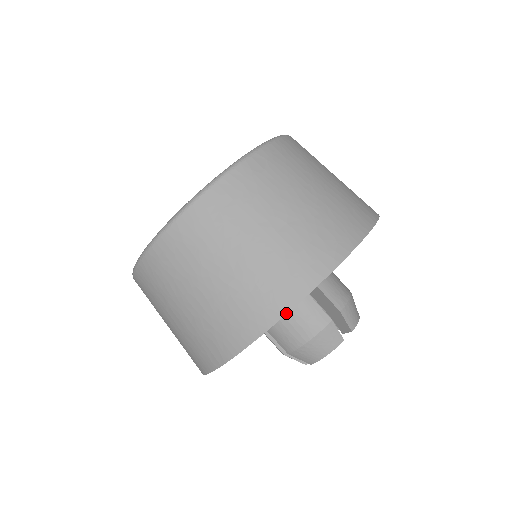
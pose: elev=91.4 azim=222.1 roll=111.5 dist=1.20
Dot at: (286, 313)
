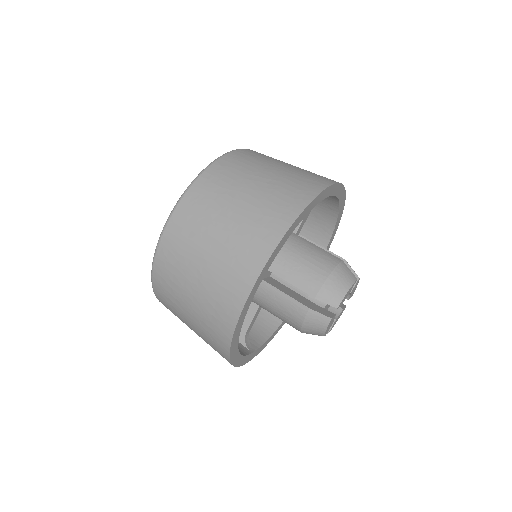
Dot at: (321, 191)
